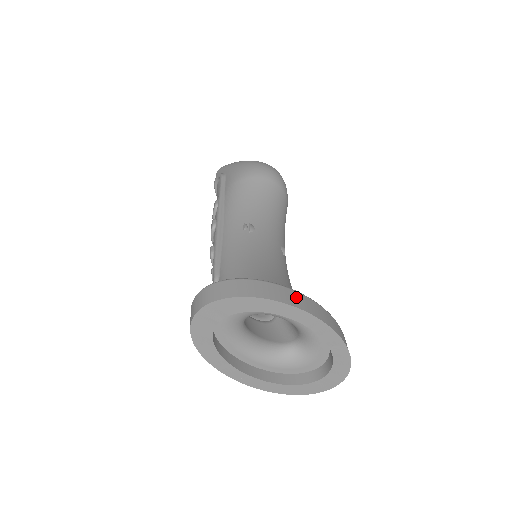
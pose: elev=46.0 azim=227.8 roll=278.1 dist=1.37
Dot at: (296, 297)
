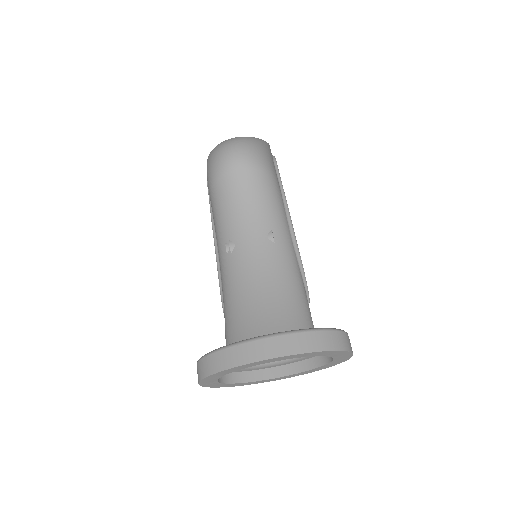
Dot at: (243, 351)
